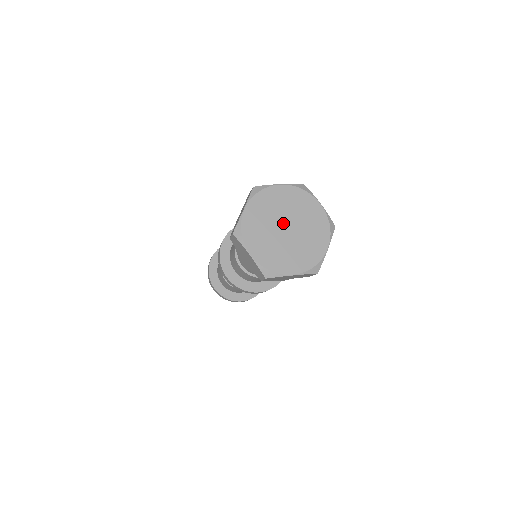
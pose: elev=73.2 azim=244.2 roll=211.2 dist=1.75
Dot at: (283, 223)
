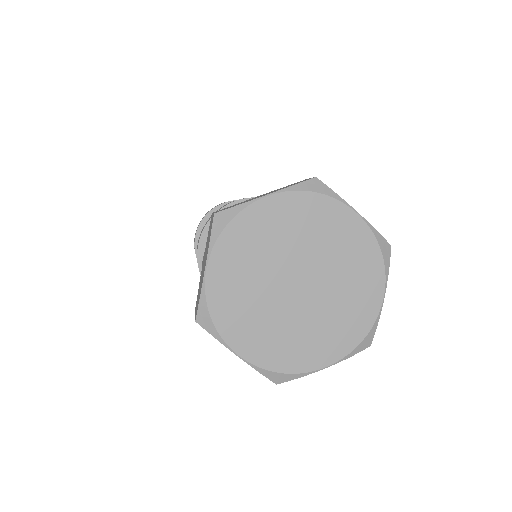
Dot at: (289, 275)
